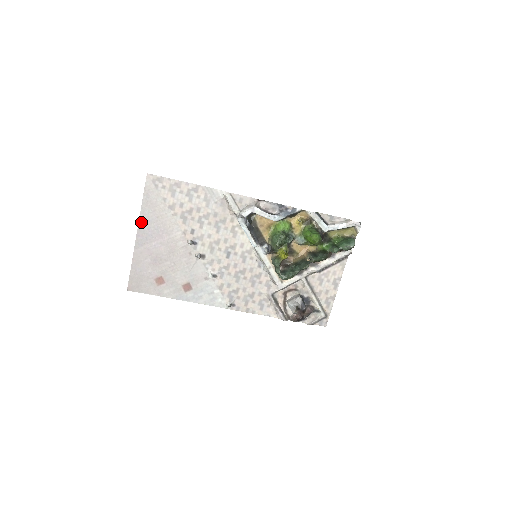
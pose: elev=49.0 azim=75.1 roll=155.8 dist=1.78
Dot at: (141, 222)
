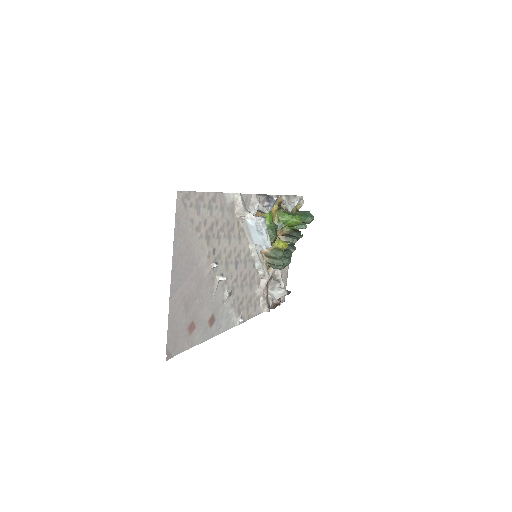
Dot at: (174, 260)
